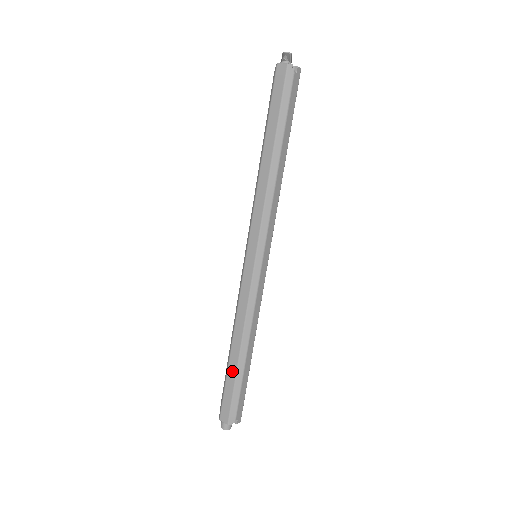
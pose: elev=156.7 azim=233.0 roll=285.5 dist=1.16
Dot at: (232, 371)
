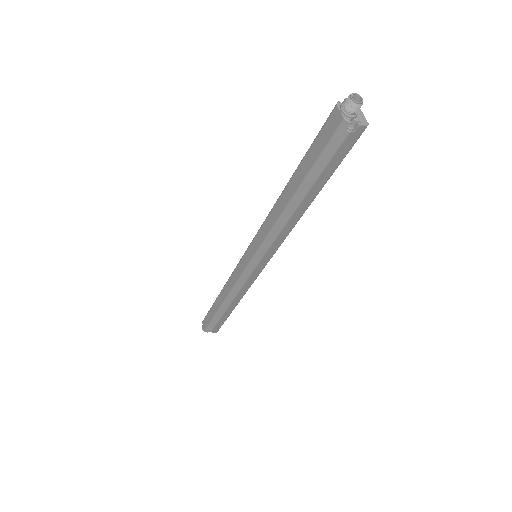
Dot at: (215, 309)
